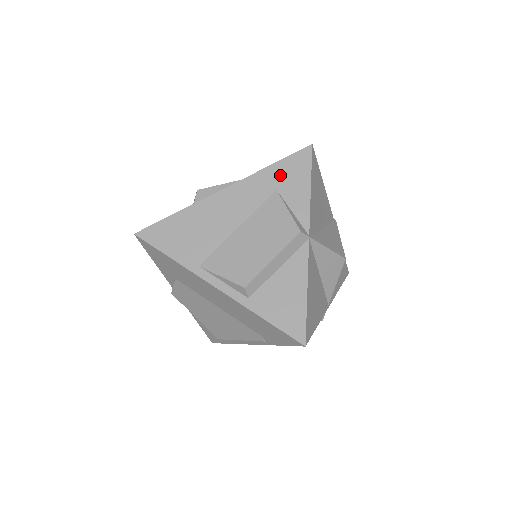
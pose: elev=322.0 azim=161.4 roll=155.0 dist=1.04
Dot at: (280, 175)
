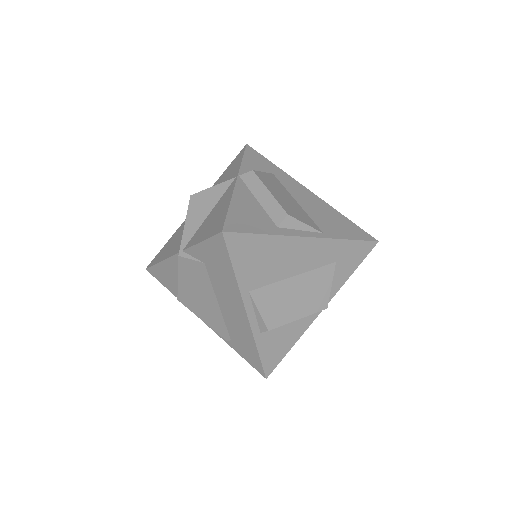
Dot at: (347, 252)
